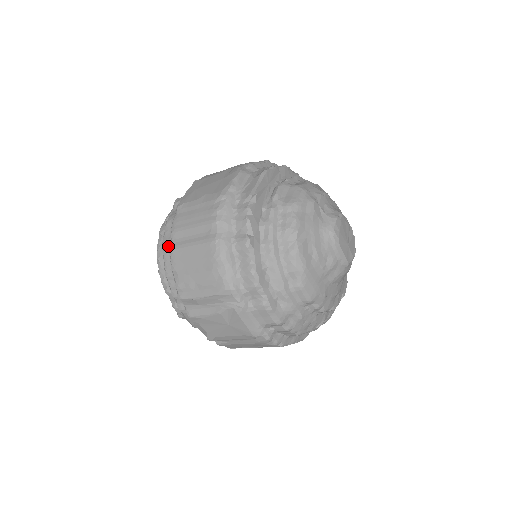
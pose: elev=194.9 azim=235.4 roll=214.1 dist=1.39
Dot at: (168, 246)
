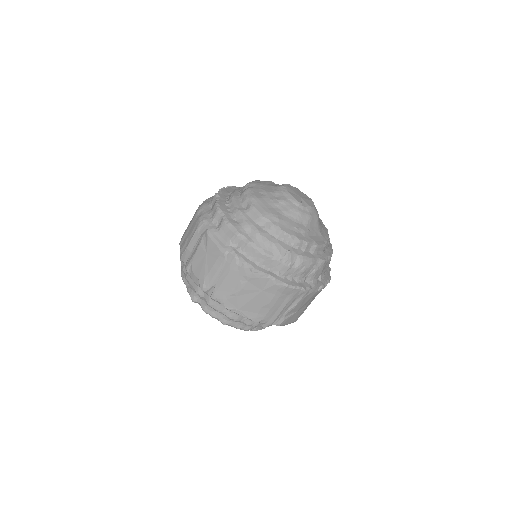
Dot at: occluded
